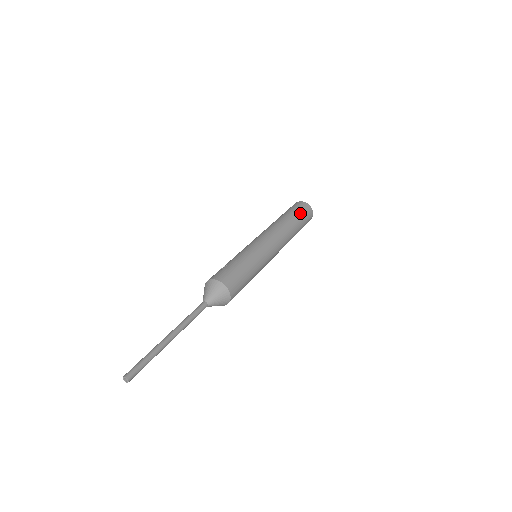
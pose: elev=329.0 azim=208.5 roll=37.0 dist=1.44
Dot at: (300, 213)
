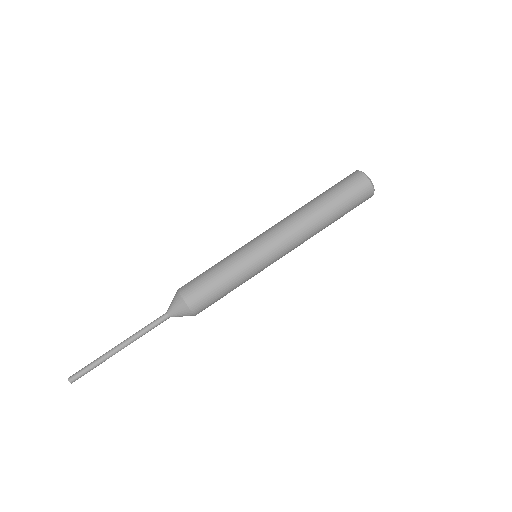
Dot at: (340, 190)
